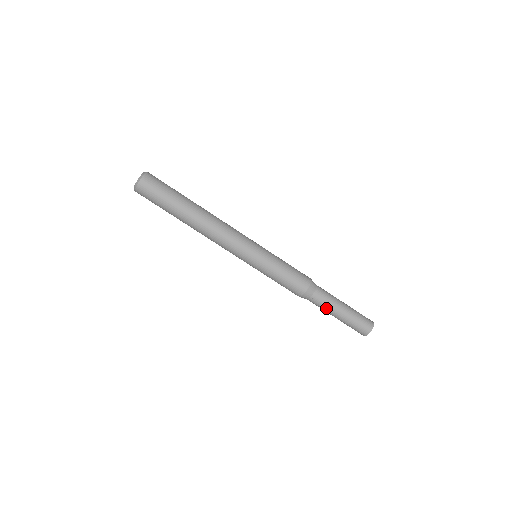
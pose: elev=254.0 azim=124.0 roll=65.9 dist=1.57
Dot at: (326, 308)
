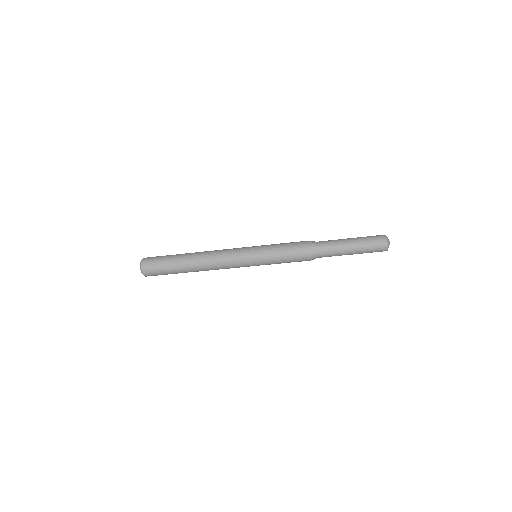
Dot at: (336, 252)
